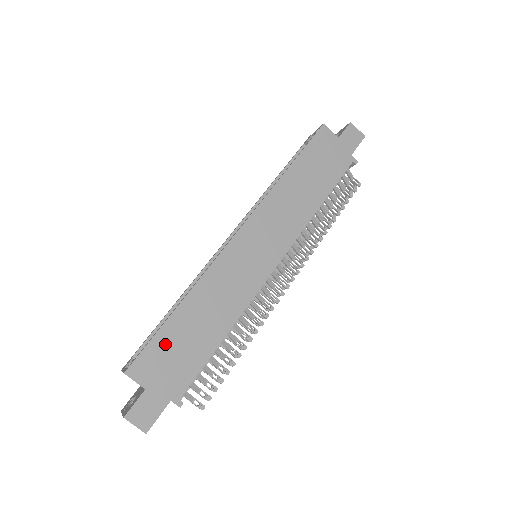
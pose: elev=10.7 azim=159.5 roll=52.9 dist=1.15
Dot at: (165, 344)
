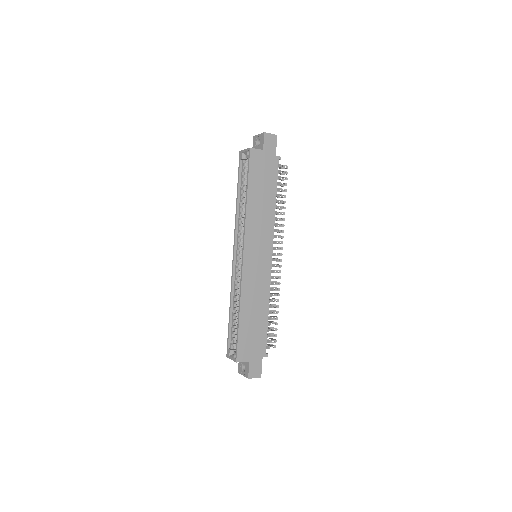
Dot at: (245, 337)
